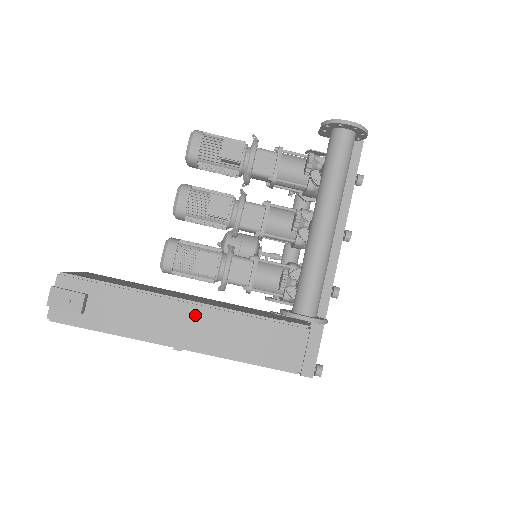
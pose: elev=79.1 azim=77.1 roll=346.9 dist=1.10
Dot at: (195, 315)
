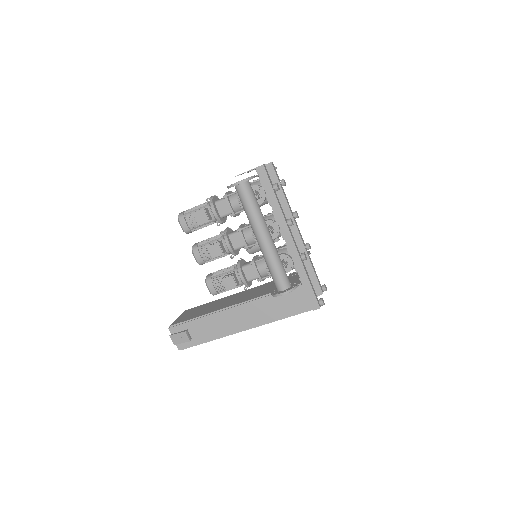
Dot at: (241, 311)
